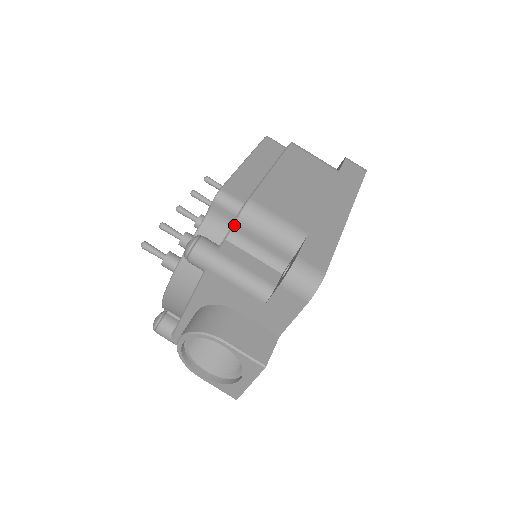
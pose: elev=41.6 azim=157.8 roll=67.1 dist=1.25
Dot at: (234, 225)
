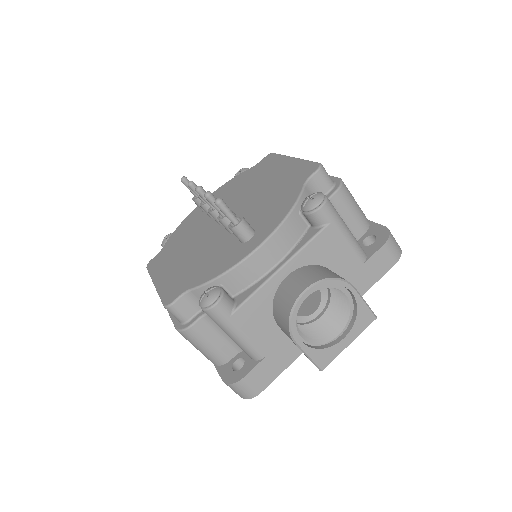
Dot at: (334, 195)
